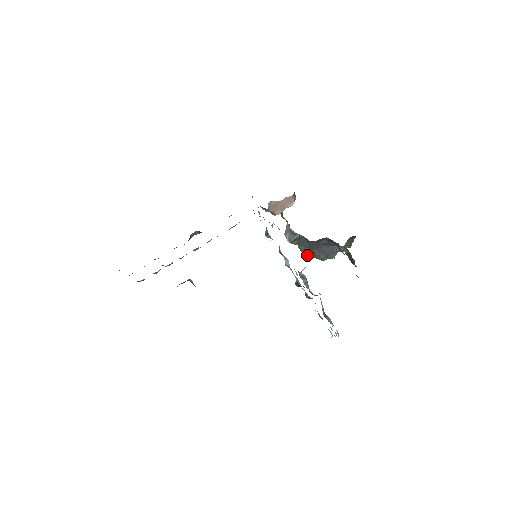
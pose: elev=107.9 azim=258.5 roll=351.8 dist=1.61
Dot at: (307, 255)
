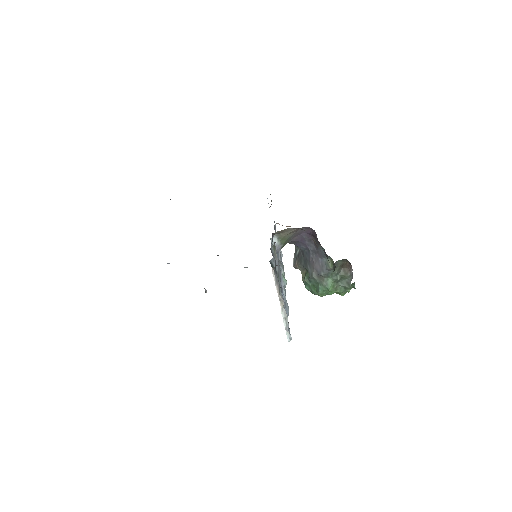
Dot at: (307, 287)
